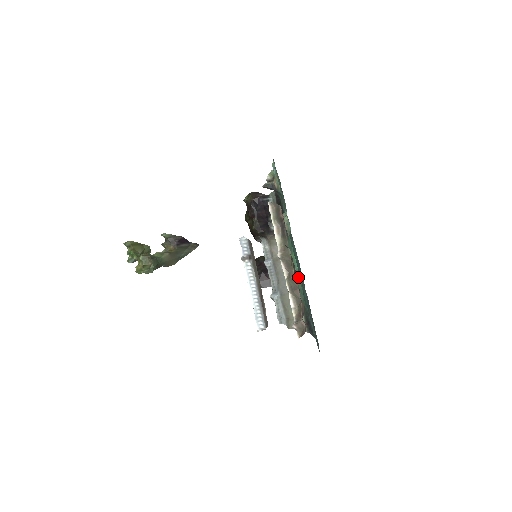
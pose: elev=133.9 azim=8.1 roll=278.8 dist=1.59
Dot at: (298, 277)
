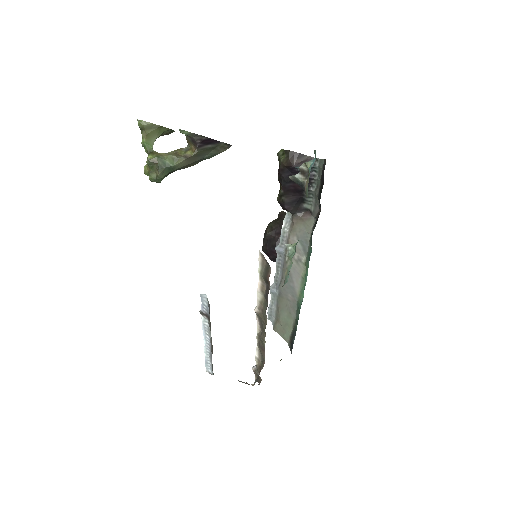
Dot at: (303, 292)
